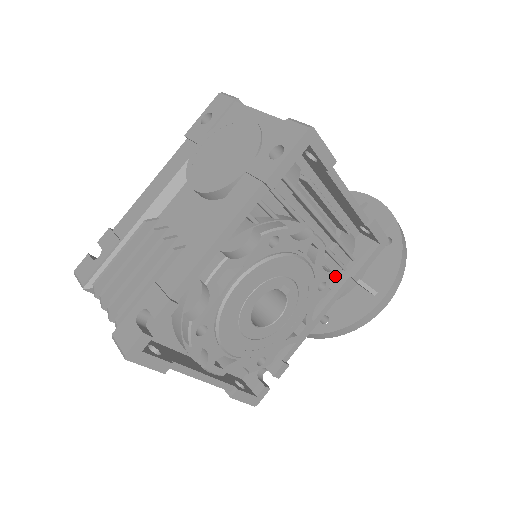
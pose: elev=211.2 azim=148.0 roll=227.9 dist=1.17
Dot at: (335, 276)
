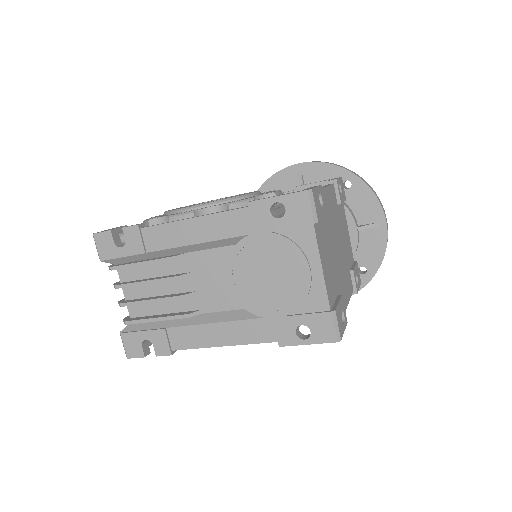
Dot at: occluded
